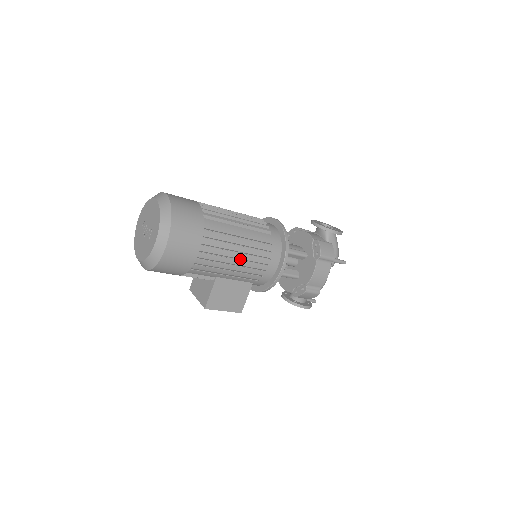
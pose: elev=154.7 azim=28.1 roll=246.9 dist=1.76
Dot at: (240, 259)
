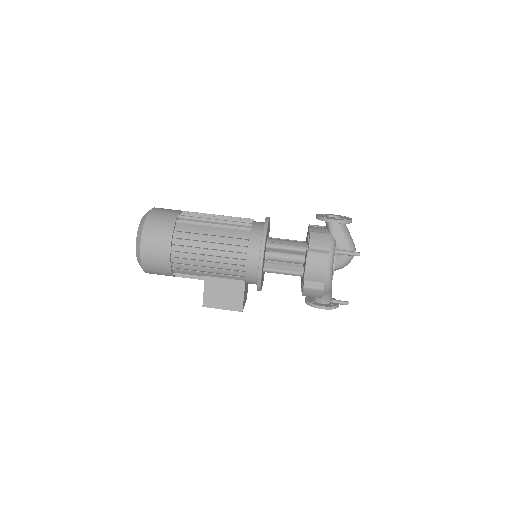
Dot at: (213, 256)
